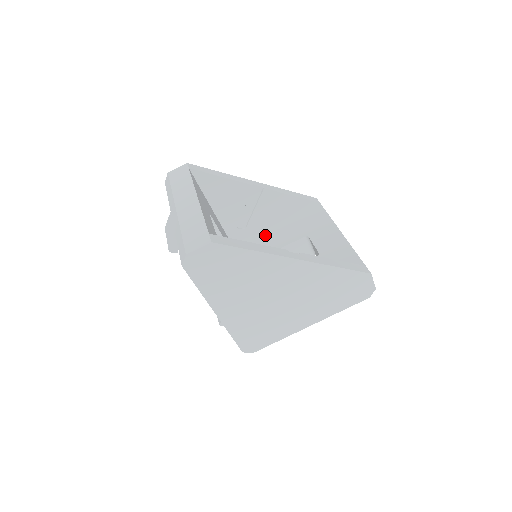
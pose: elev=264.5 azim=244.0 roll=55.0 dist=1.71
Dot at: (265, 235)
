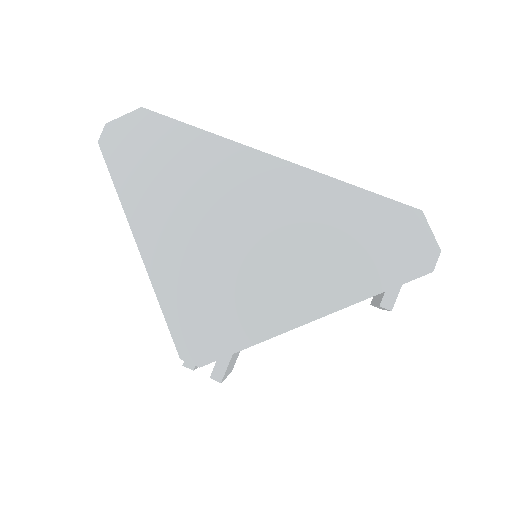
Dot at: occluded
